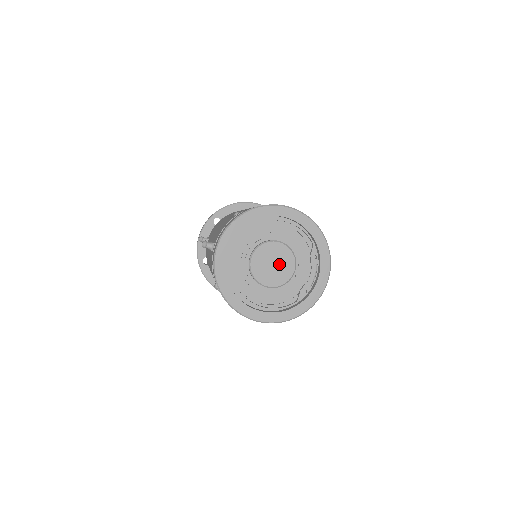
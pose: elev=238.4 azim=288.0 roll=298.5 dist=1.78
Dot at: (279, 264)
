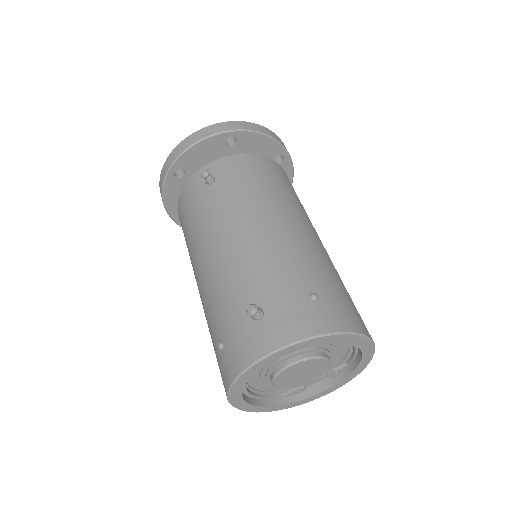
Dot at: (307, 375)
